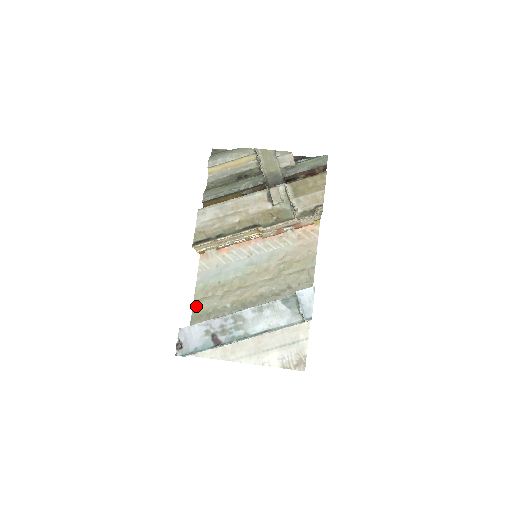
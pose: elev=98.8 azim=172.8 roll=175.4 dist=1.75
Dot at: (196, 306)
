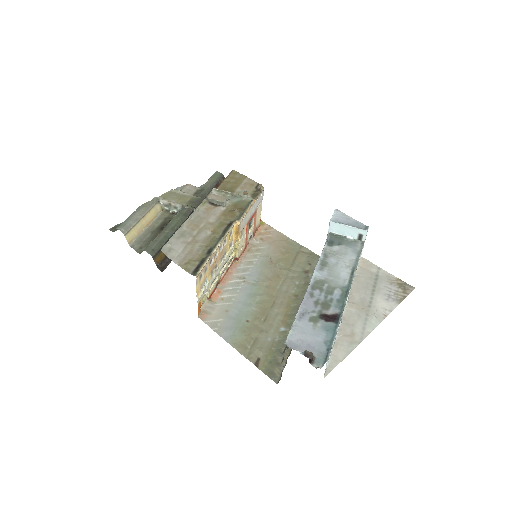
Dot at: (255, 359)
